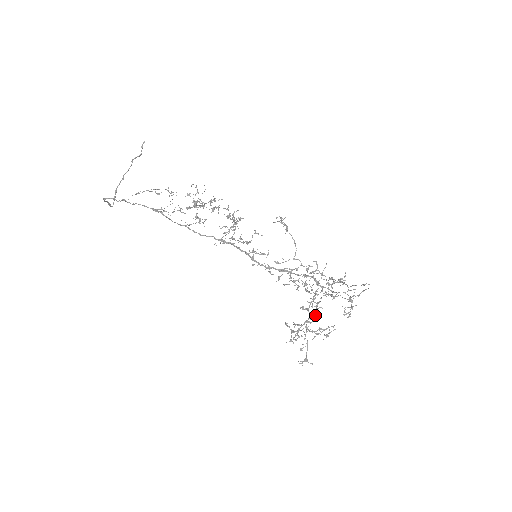
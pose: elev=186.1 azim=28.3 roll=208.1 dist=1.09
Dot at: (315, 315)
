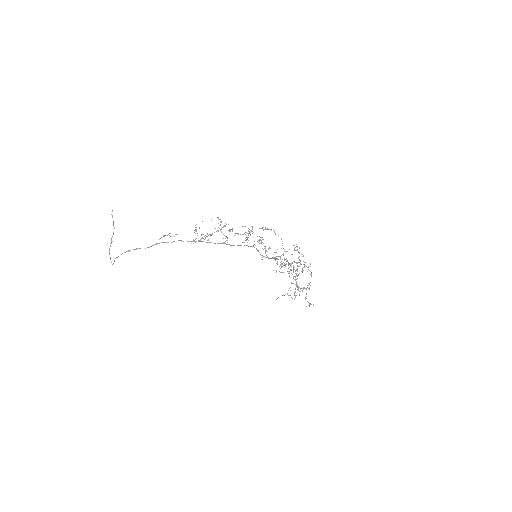
Dot at: (293, 283)
